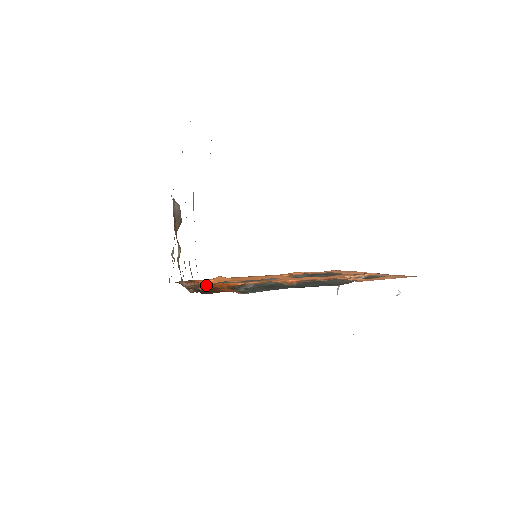
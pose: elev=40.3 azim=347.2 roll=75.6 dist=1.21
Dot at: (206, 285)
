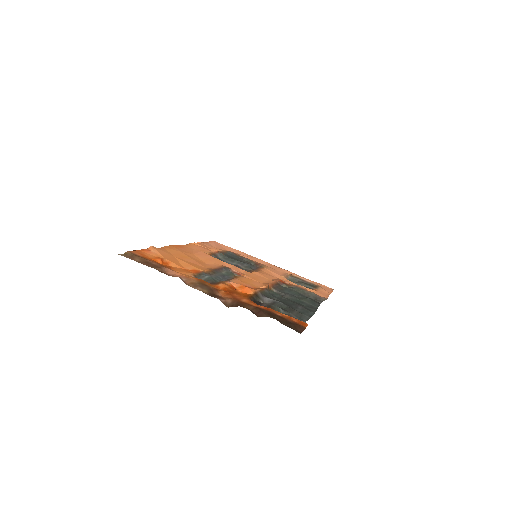
Dot at: (214, 287)
